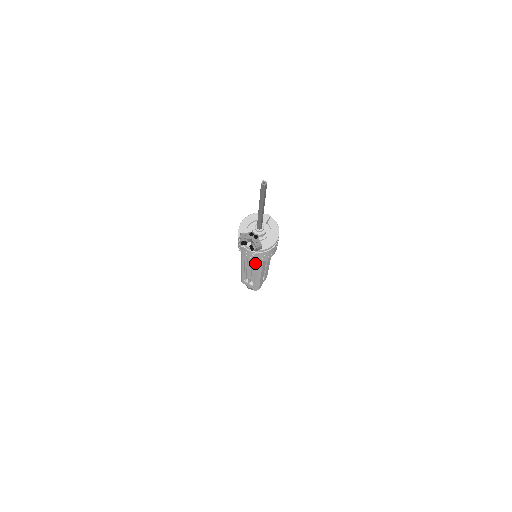
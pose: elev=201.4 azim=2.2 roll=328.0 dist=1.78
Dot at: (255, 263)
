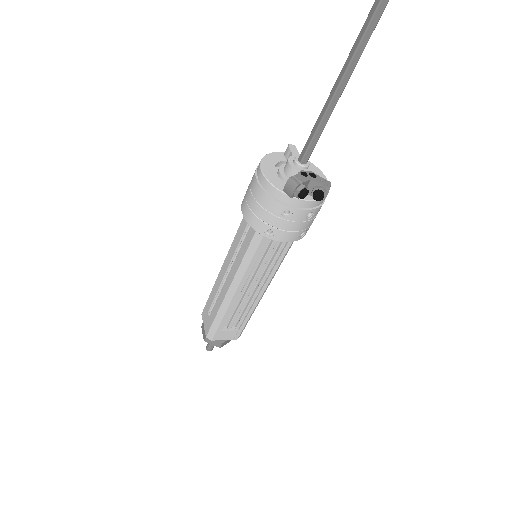
Dot at: (274, 259)
